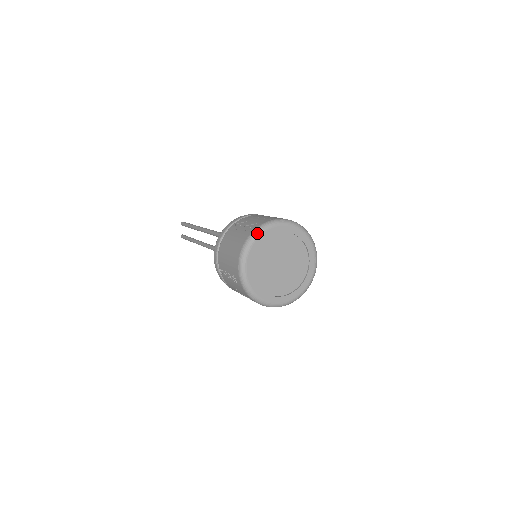
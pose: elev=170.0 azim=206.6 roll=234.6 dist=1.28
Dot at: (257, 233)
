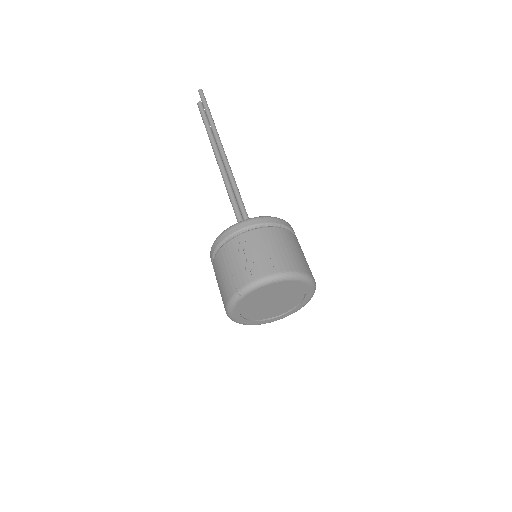
Dot at: (254, 287)
